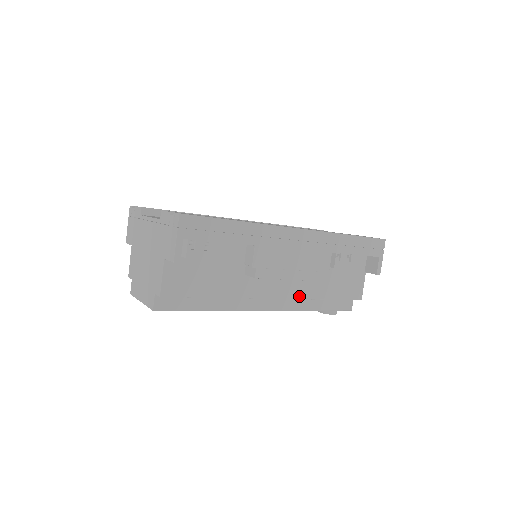
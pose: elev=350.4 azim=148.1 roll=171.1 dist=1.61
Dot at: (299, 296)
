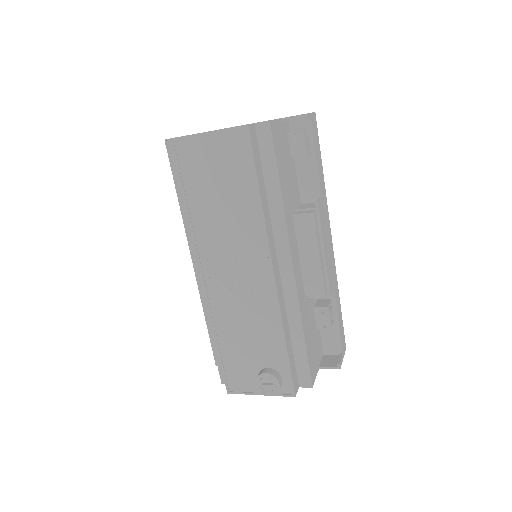
Dot at: (299, 296)
